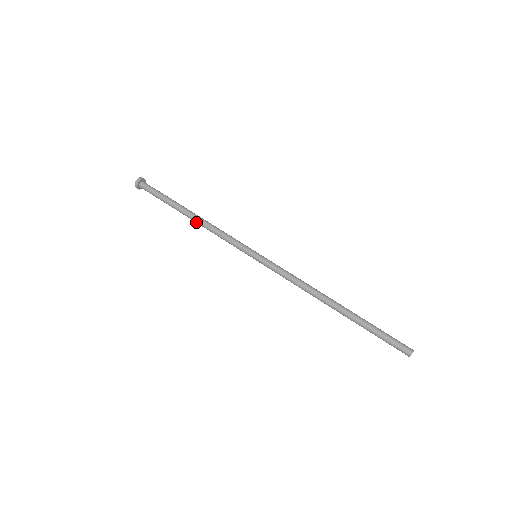
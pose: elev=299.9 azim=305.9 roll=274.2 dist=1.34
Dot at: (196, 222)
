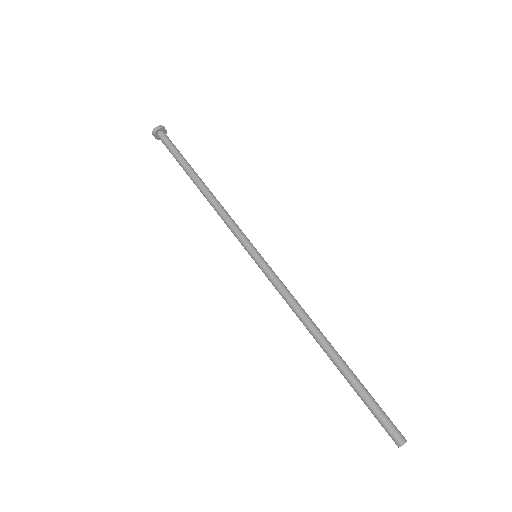
Dot at: (205, 196)
